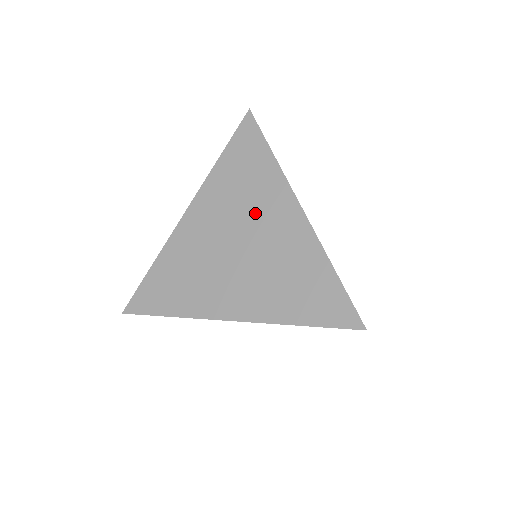
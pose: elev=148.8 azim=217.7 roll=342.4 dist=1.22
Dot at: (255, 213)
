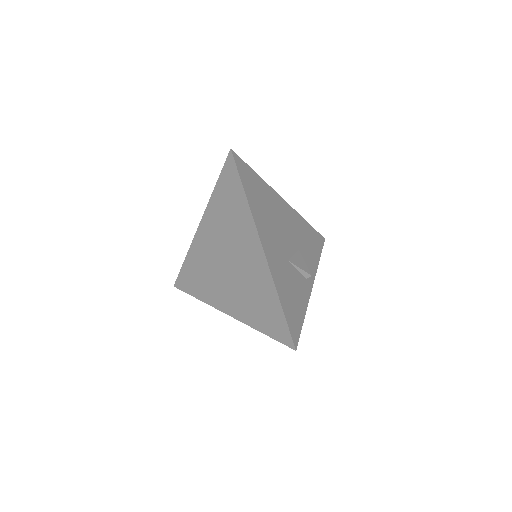
Dot at: (236, 241)
